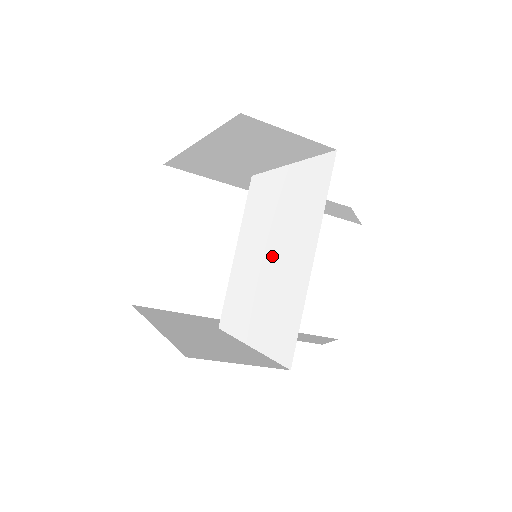
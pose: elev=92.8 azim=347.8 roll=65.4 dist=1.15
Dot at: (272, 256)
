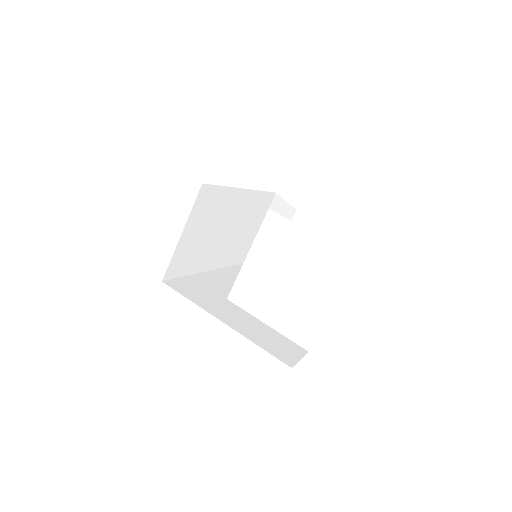
Dot at: (294, 284)
